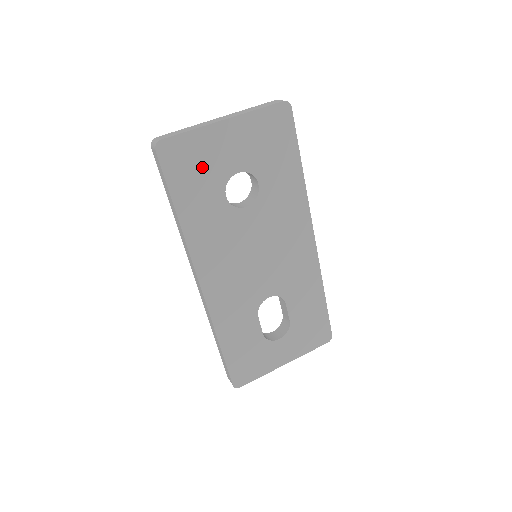
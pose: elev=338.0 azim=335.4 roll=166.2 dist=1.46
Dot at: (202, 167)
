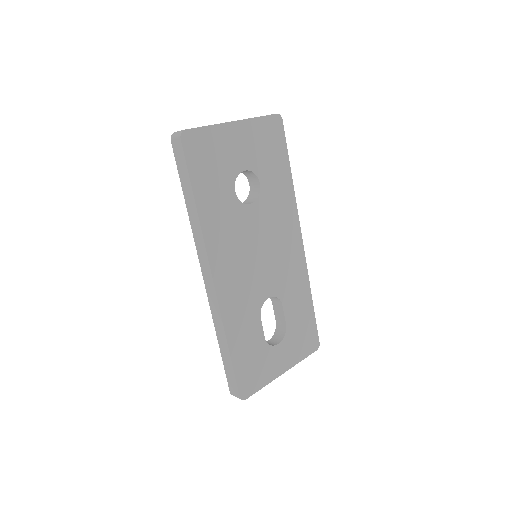
Dot at: (217, 161)
